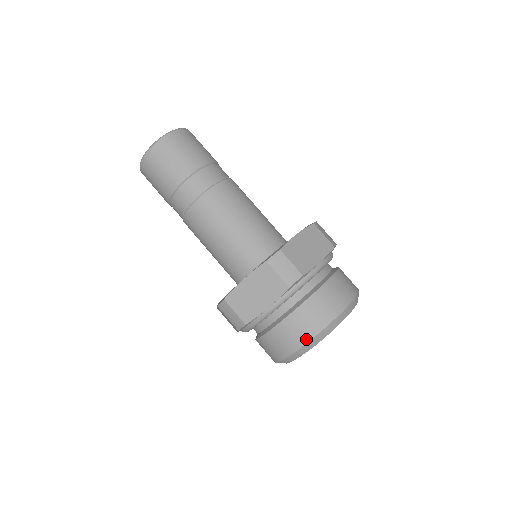
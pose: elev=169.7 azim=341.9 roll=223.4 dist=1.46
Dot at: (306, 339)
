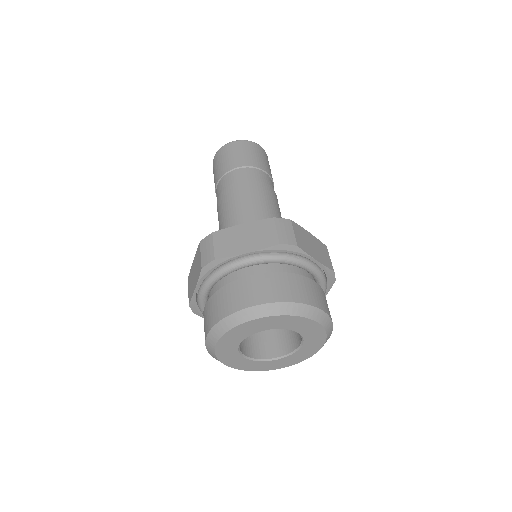
Dot at: (208, 329)
